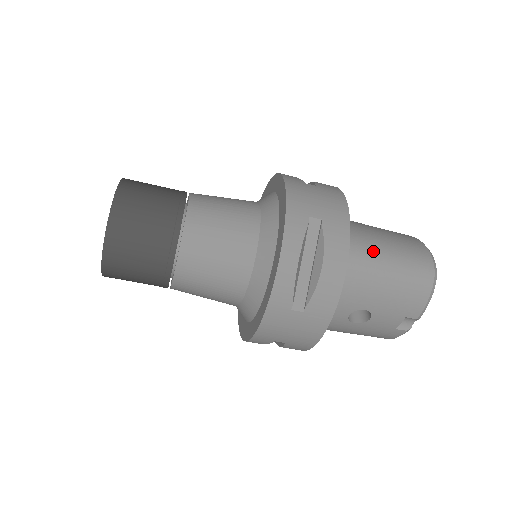
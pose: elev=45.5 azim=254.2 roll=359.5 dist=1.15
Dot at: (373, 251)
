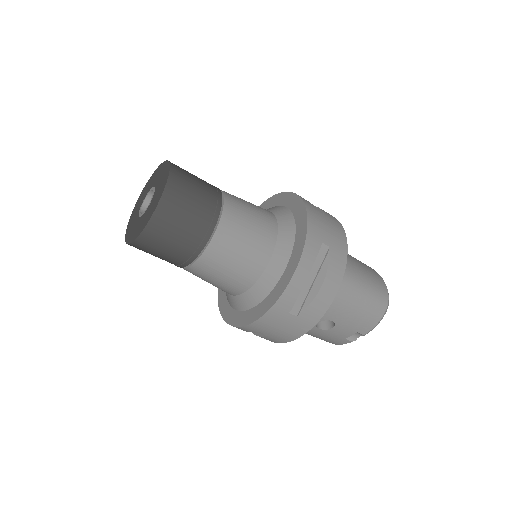
Dot at: (353, 278)
